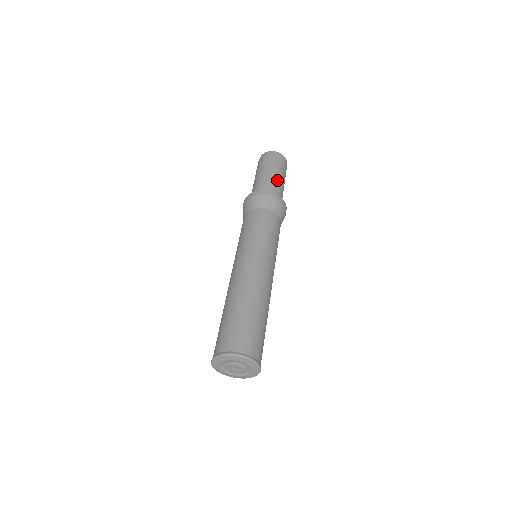
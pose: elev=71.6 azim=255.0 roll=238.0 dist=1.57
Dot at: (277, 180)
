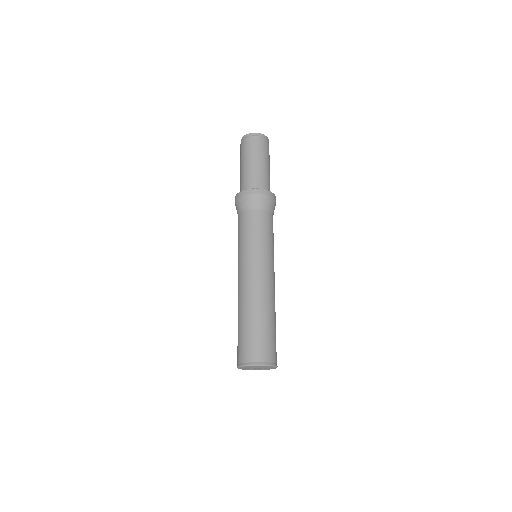
Dot at: (267, 171)
